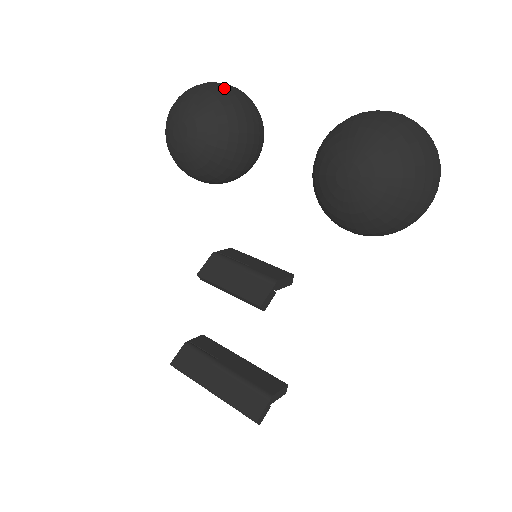
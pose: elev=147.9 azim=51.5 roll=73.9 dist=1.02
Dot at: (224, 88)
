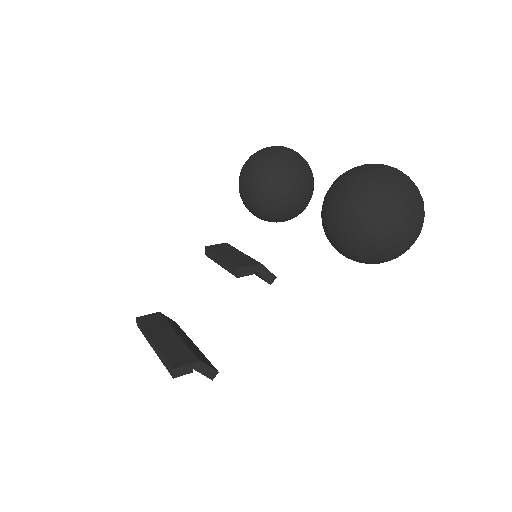
Dot at: (298, 153)
